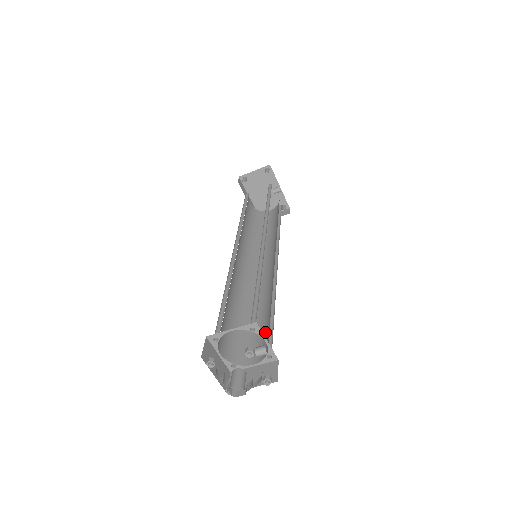
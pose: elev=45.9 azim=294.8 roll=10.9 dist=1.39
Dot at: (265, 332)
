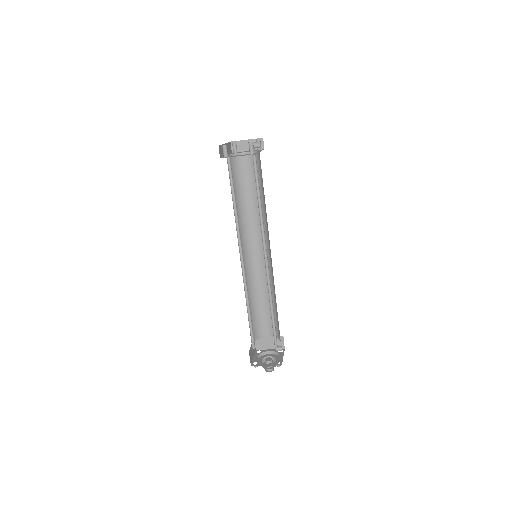
Dot at: occluded
